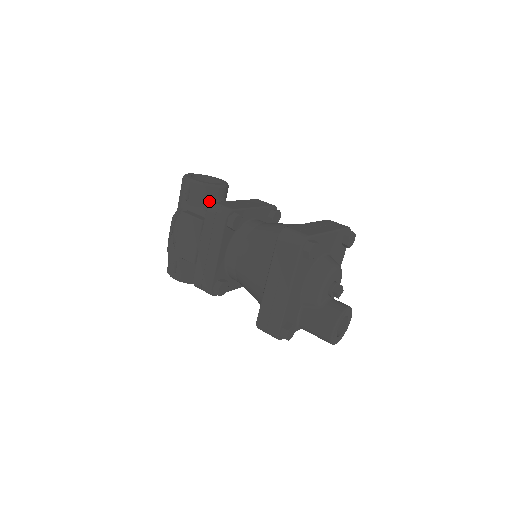
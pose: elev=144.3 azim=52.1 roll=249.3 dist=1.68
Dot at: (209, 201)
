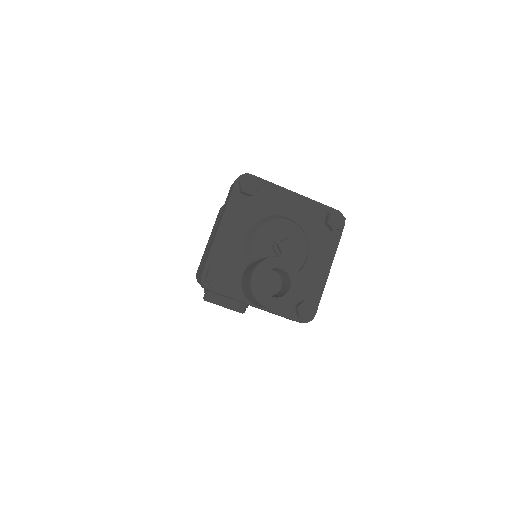
Dot at: occluded
